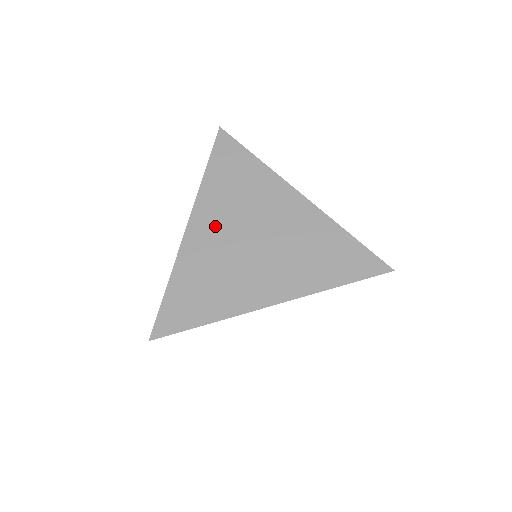
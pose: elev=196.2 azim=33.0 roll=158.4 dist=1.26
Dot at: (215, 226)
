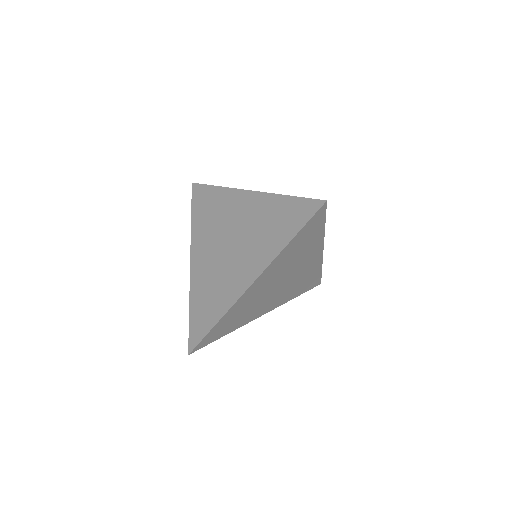
Dot at: (205, 251)
